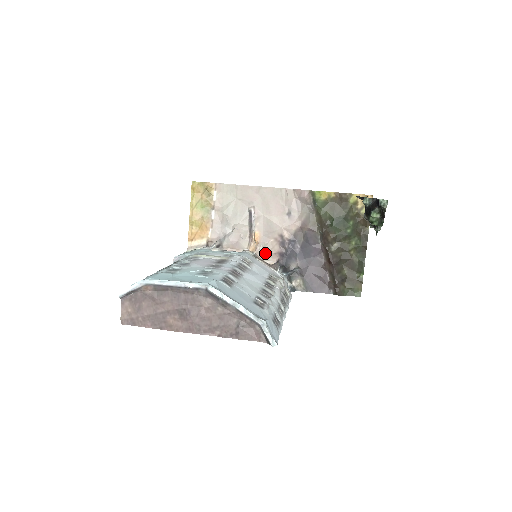
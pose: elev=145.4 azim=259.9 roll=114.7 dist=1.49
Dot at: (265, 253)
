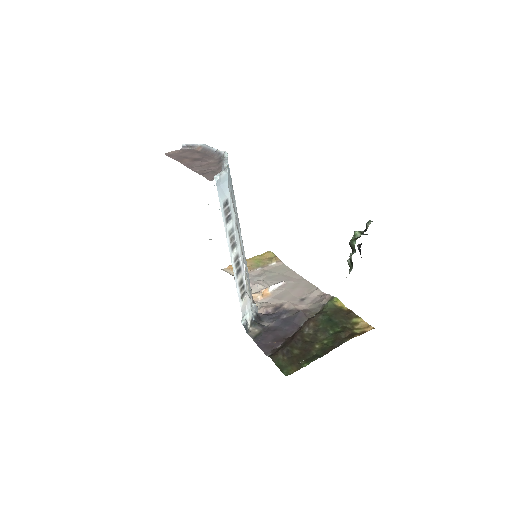
Dot at: (259, 306)
